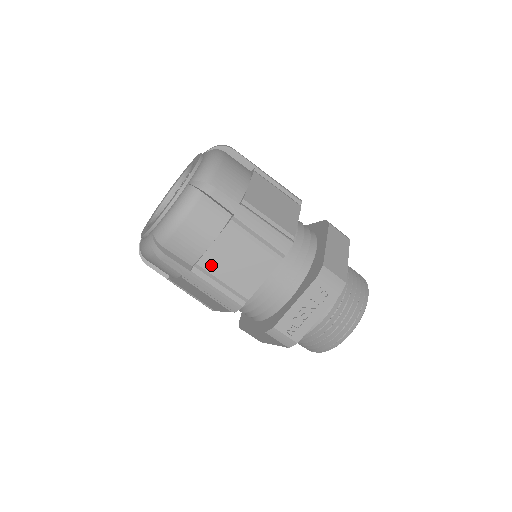
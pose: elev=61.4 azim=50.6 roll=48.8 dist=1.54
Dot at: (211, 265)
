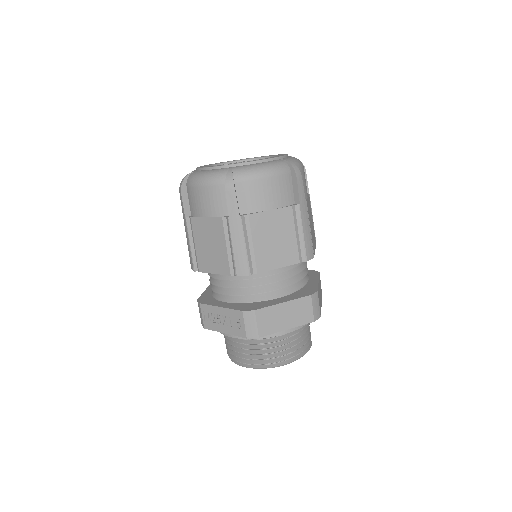
Dot at: (197, 228)
